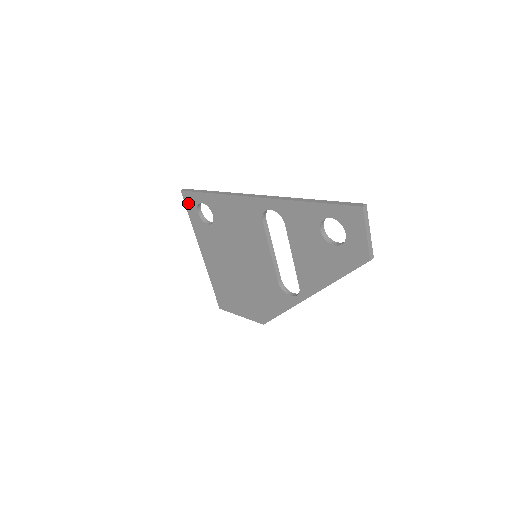
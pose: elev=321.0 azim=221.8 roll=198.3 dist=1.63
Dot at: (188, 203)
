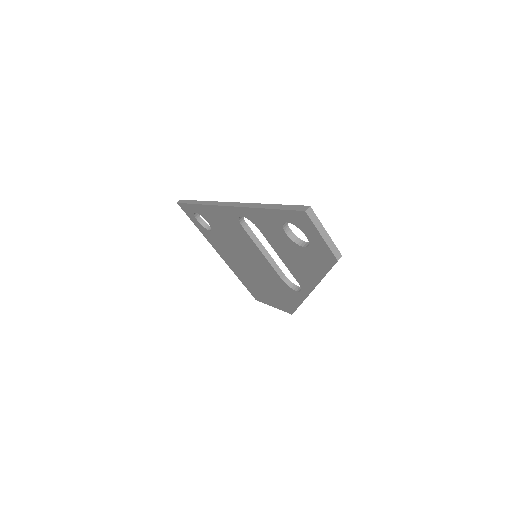
Dot at: (187, 213)
